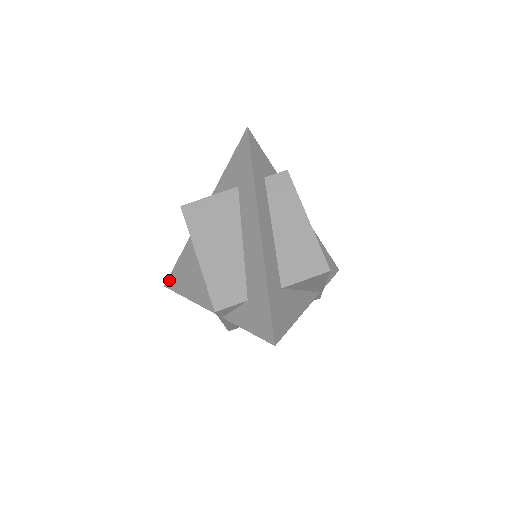
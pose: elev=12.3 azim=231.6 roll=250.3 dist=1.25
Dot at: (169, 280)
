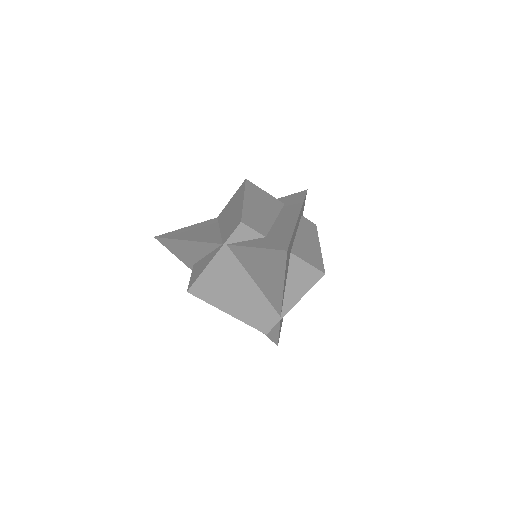
Dot at: (165, 234)
